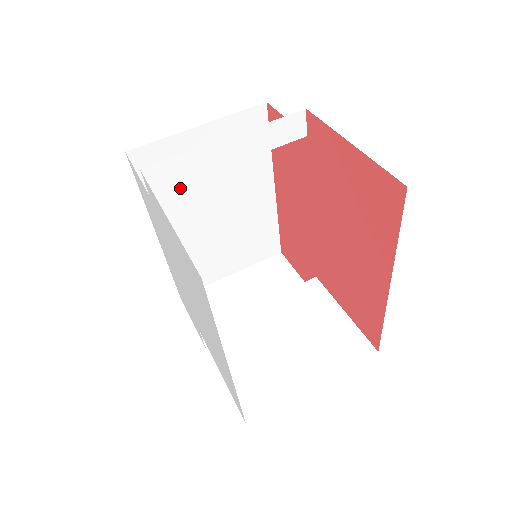
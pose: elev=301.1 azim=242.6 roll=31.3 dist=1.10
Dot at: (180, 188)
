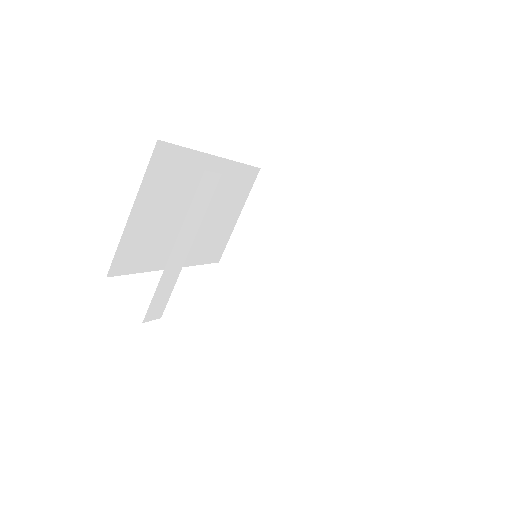
Dot at: (158, 241)
